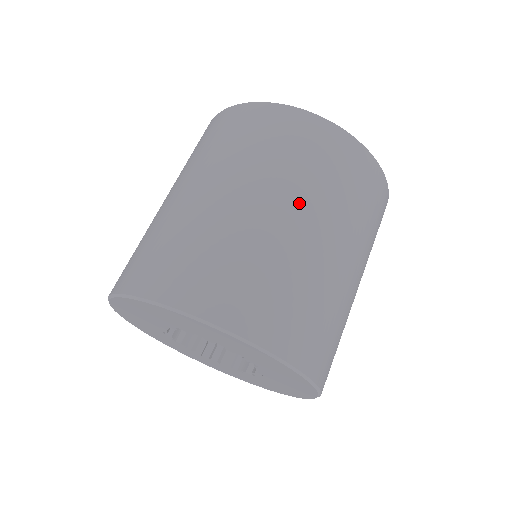
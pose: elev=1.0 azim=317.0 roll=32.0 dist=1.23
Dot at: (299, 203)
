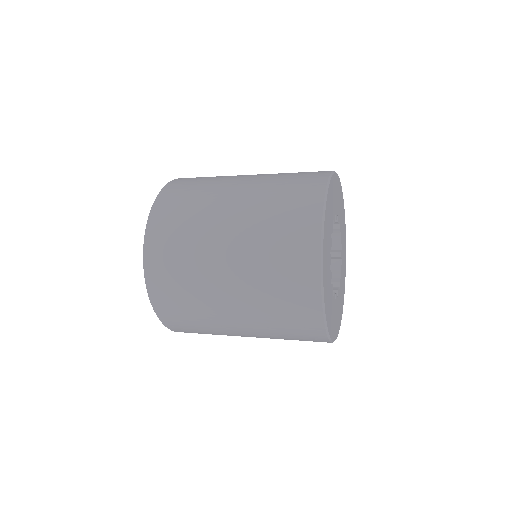
Dot at: (241, 286)
